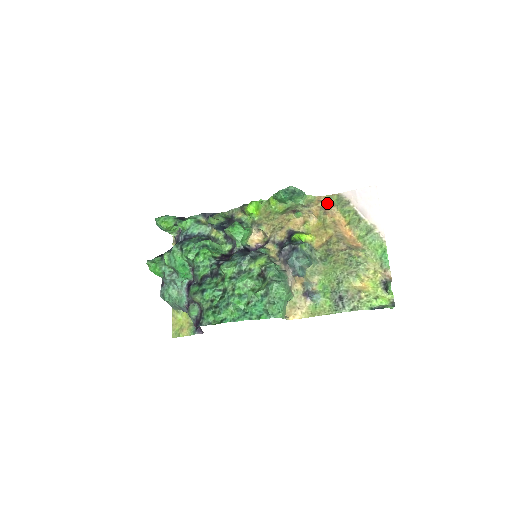
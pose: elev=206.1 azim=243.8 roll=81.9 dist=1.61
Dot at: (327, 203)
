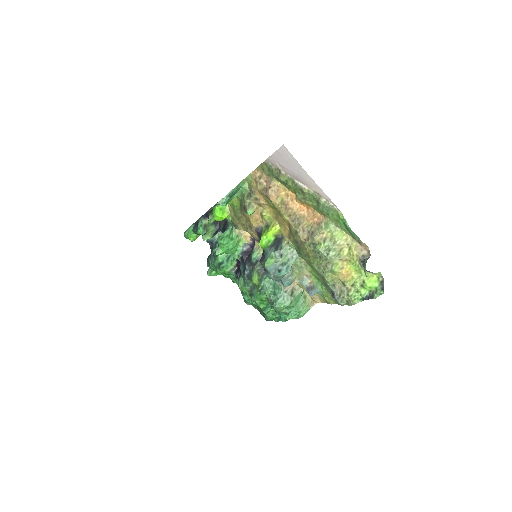
Dot at: (264, 179)
